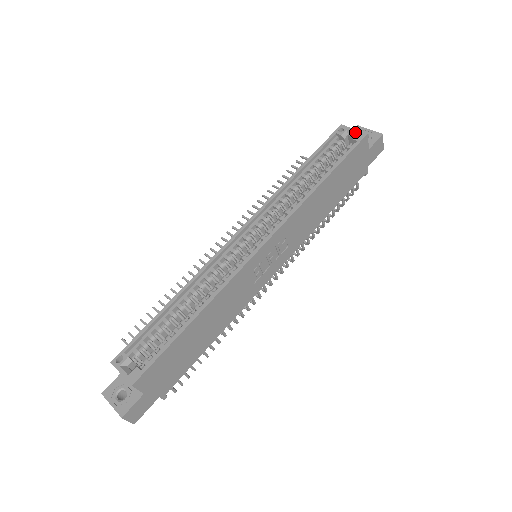
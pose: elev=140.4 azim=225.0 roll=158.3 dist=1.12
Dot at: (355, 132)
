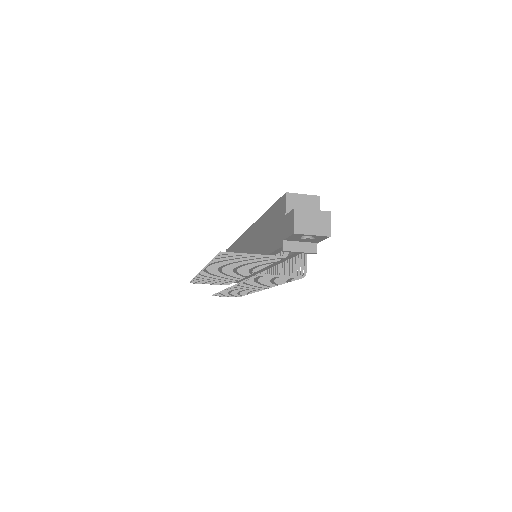
Dot at: occluded
